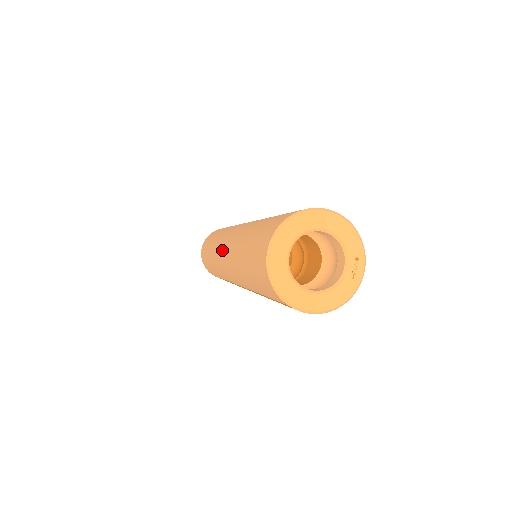
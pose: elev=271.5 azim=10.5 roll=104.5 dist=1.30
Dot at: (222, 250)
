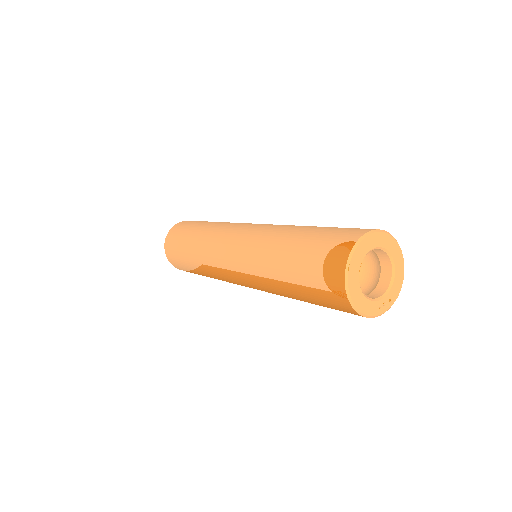
Dot at: (245, 226)
